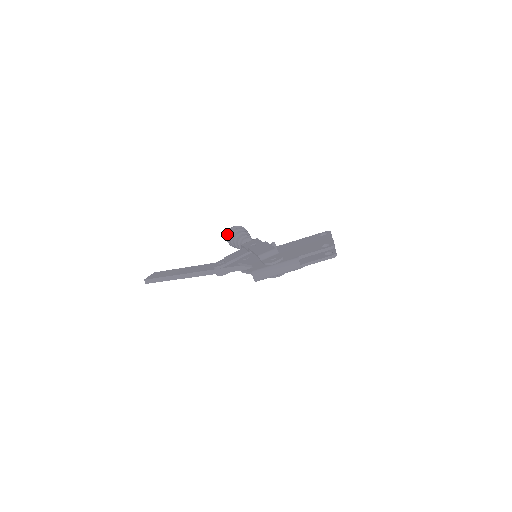
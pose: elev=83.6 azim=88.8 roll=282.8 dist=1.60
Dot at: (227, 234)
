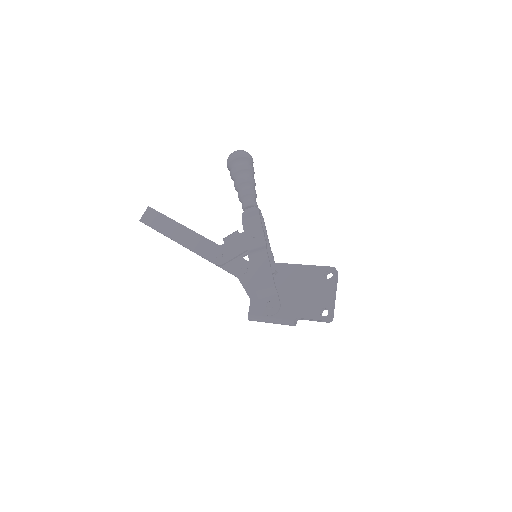
Dot at: (227, 164)
